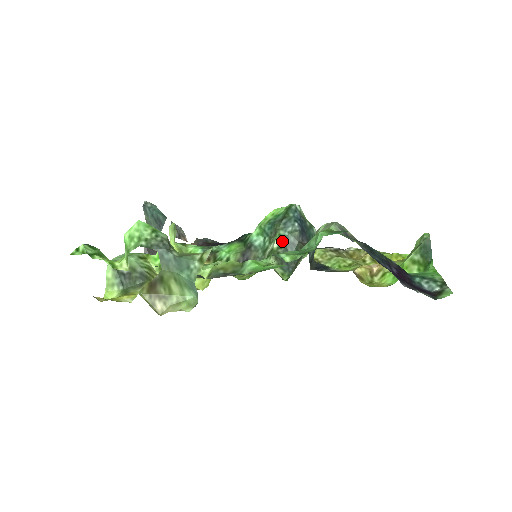
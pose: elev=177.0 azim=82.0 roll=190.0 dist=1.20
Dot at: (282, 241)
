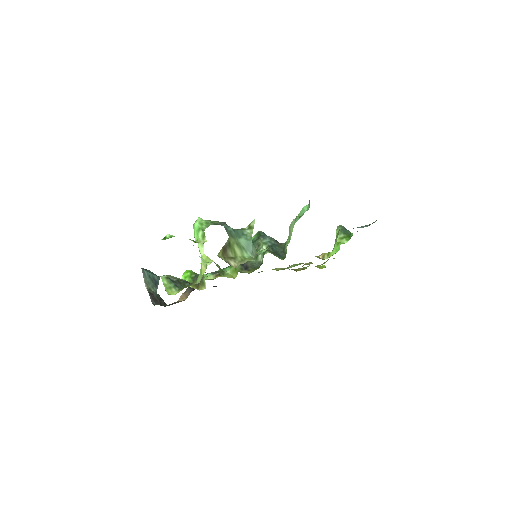
Dot at: (267, 244)
